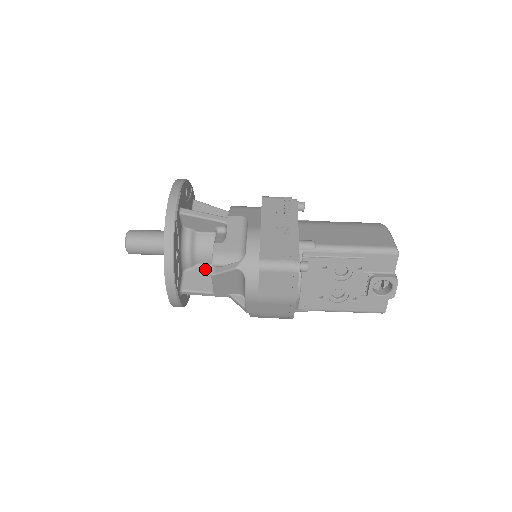
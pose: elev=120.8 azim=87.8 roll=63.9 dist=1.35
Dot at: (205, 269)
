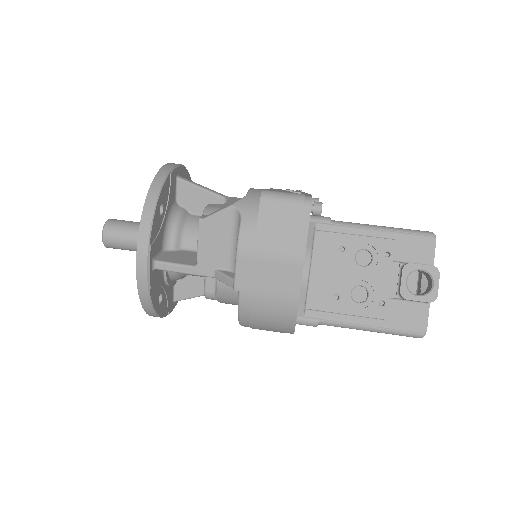
Dot at: (191, 253)
